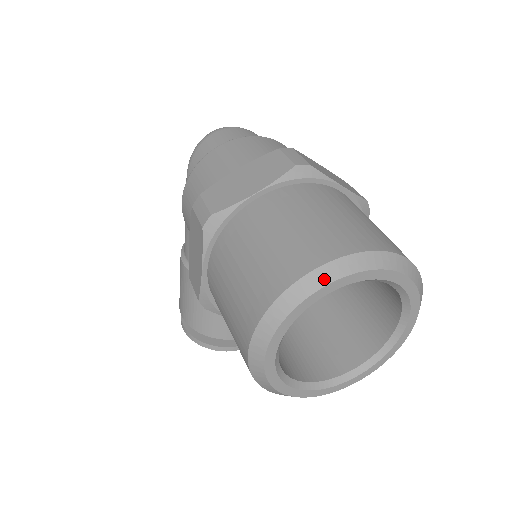
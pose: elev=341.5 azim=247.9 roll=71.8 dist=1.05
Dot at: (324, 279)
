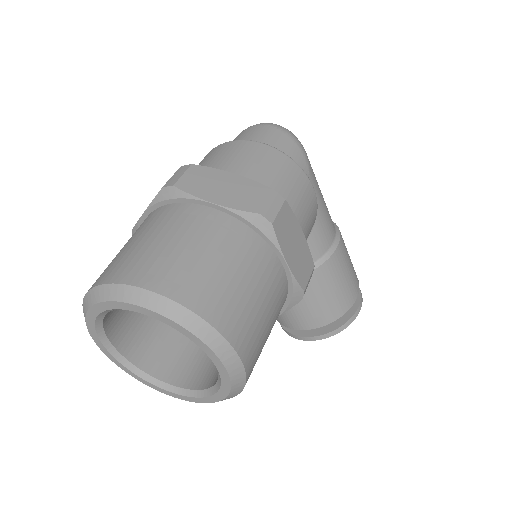
Dot at: (89, 302)
